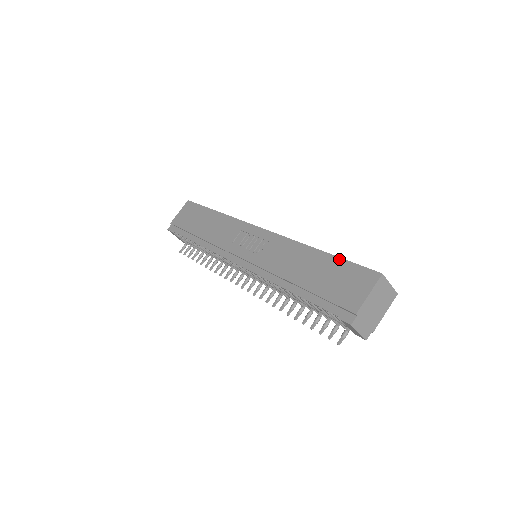
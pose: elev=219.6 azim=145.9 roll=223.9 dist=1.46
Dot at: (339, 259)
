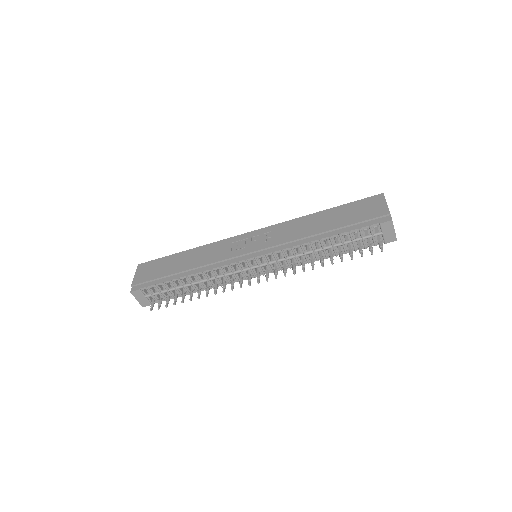
Dot at: (344, 205)
